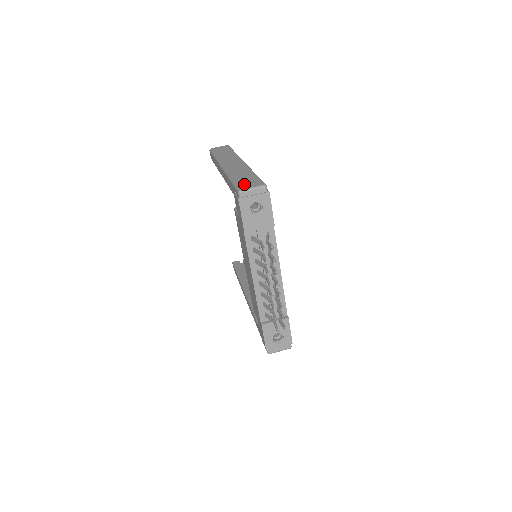
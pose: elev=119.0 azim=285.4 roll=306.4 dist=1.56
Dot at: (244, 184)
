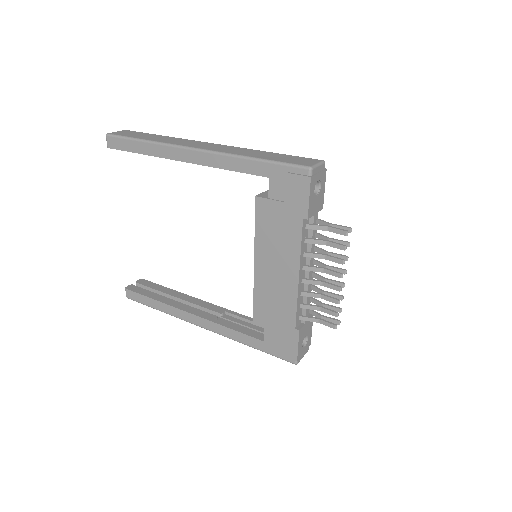
Dot at: (298, 161)
